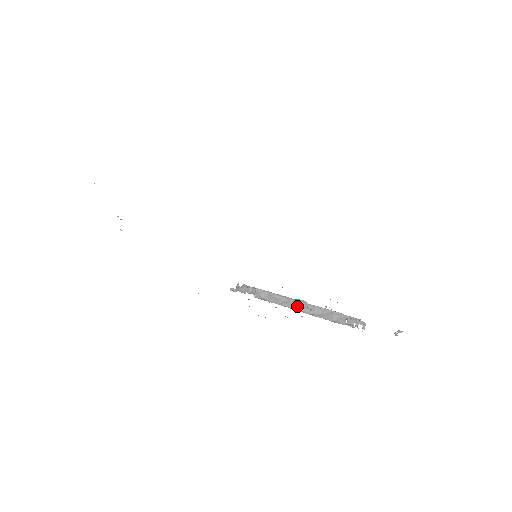
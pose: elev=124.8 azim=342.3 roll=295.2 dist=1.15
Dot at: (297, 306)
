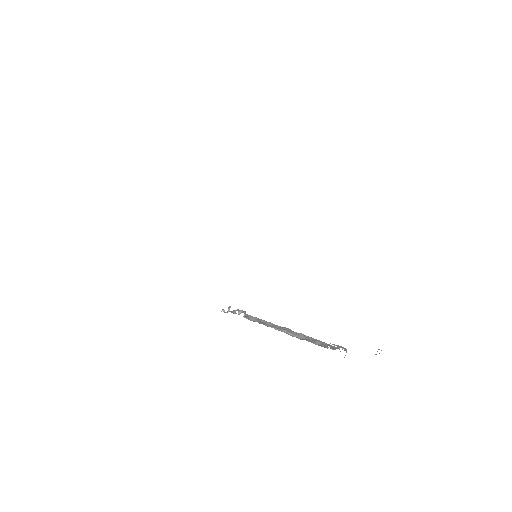
Dot at: (283, 330)
